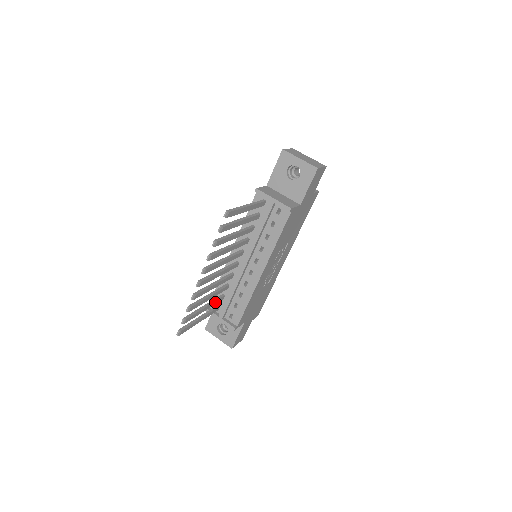
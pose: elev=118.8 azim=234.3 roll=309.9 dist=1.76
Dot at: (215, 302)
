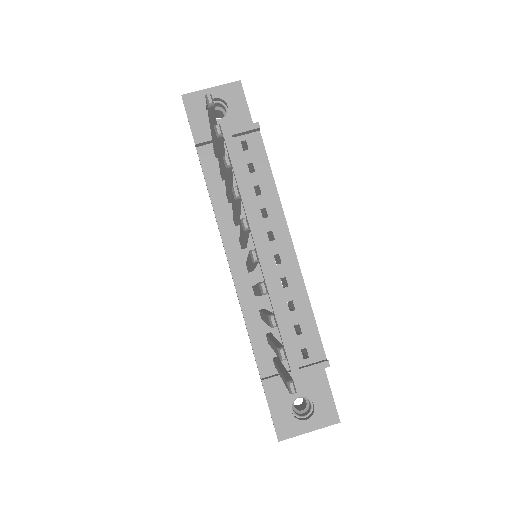
Dot at: occluded
